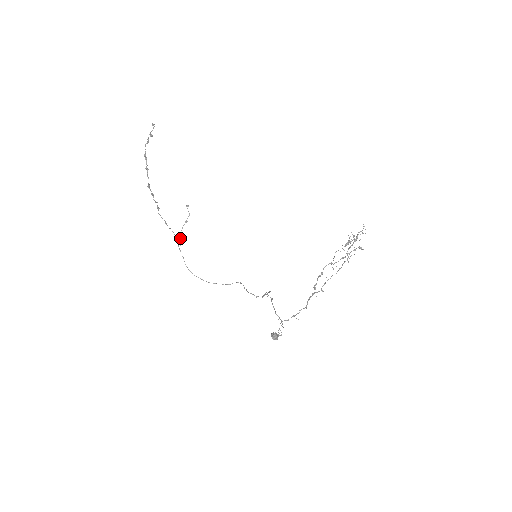
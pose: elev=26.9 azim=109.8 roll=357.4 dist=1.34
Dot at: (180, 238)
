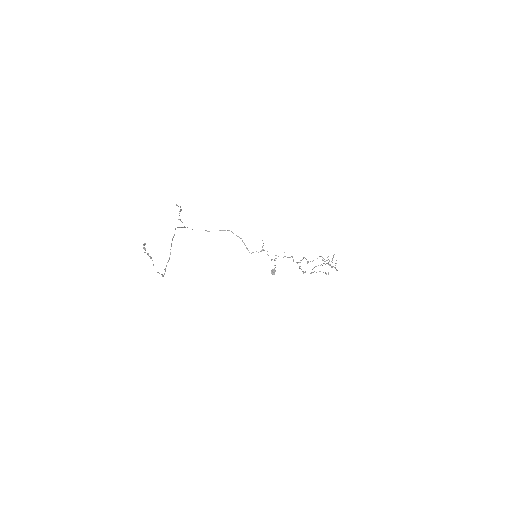
Dot at: (180, 220)
